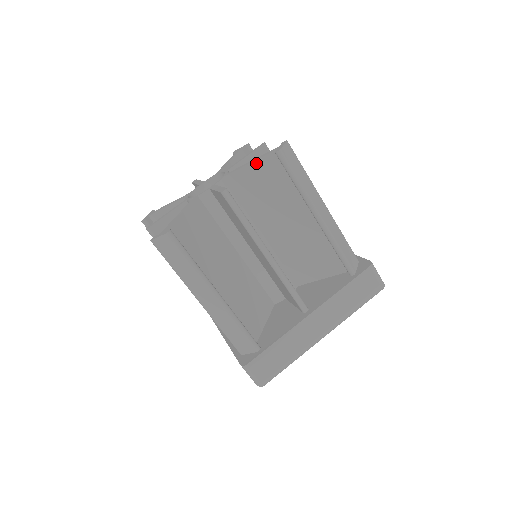
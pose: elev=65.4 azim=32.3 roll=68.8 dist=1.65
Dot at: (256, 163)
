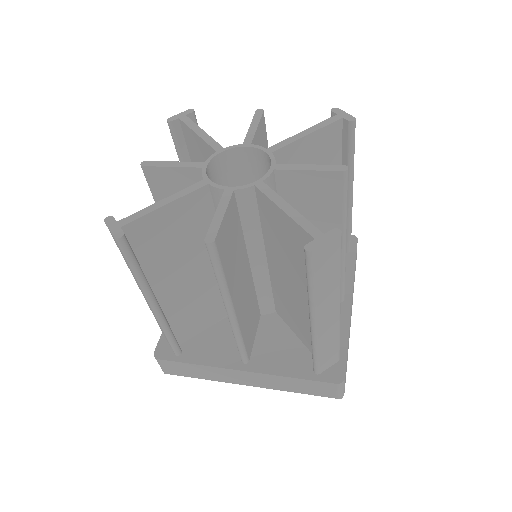
Dot at: (289, 219)
